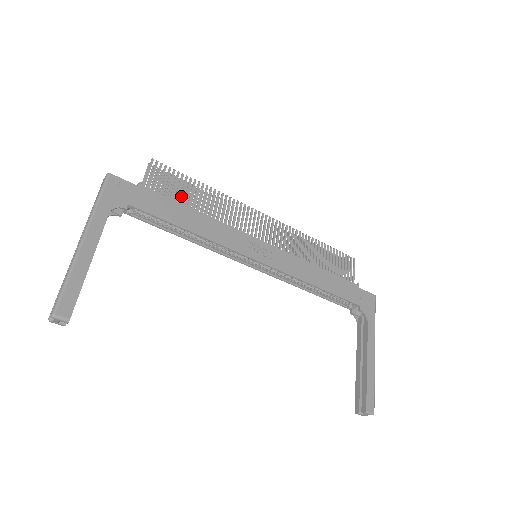
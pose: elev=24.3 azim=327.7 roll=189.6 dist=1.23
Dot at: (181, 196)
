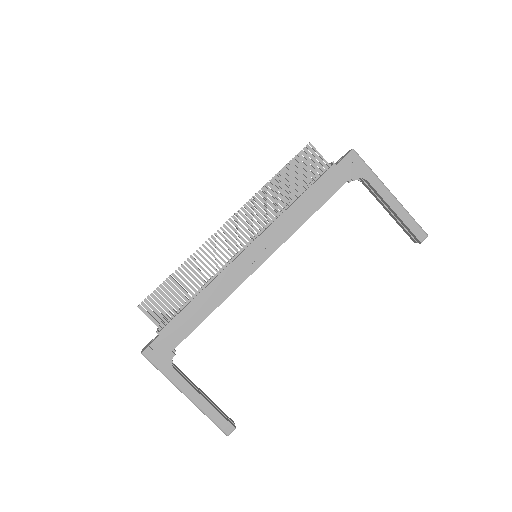
Dot at: (179, 300)
